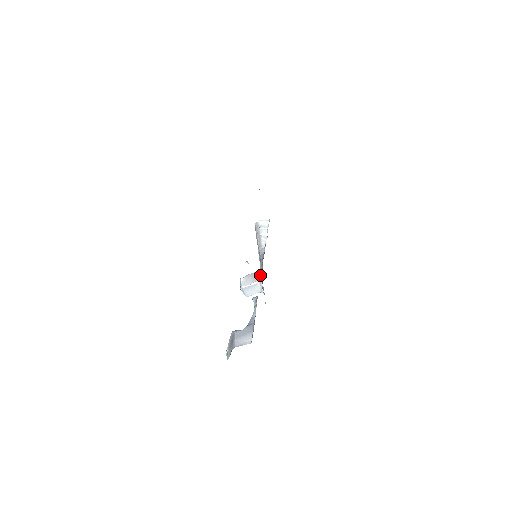
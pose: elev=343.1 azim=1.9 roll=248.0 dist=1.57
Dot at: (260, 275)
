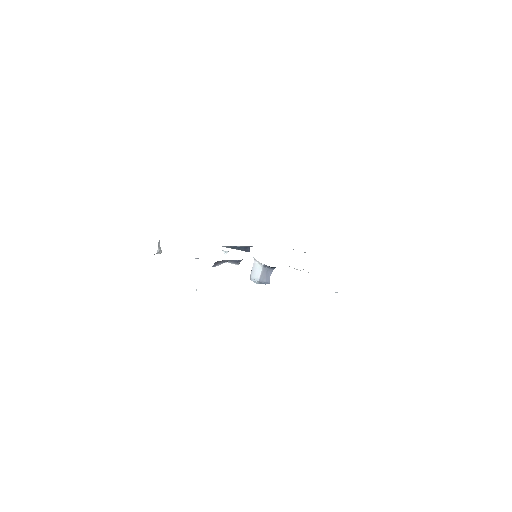
Dot at: occluded
